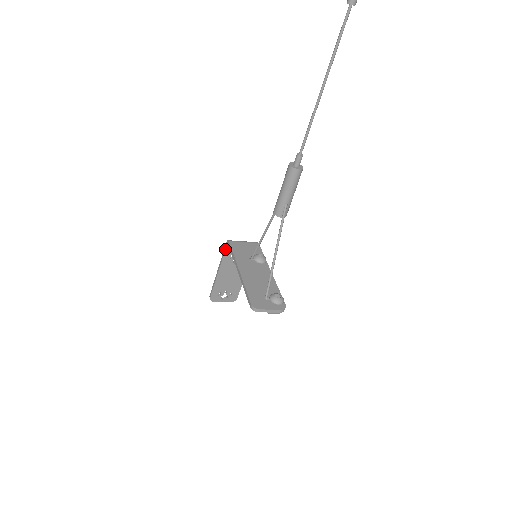
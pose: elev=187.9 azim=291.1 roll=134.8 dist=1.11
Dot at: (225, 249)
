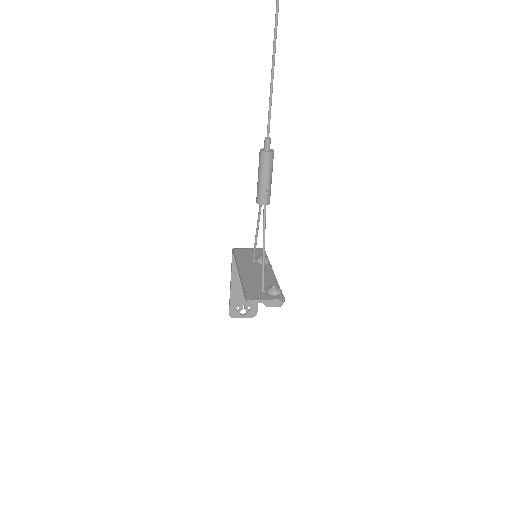
Dot at: (232, 258)
